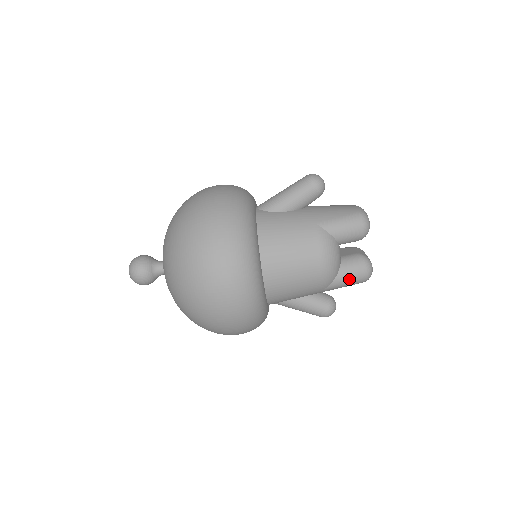
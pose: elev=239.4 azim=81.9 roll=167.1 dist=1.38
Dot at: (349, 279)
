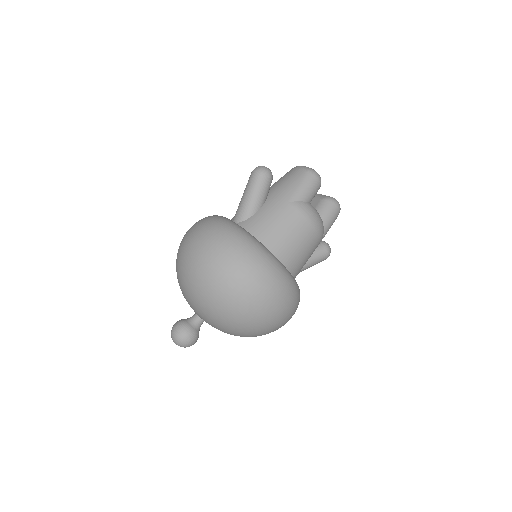
Dot at: (331, 221)
